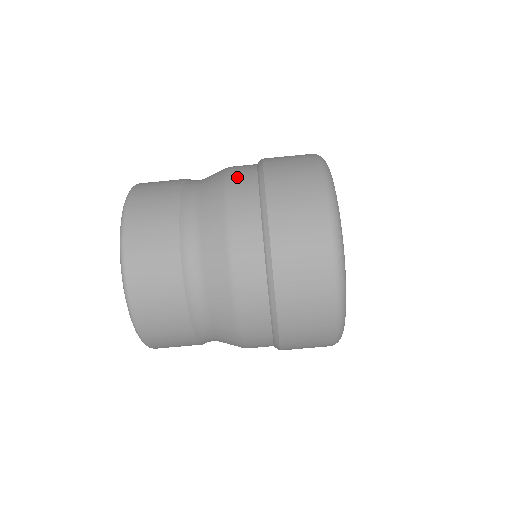
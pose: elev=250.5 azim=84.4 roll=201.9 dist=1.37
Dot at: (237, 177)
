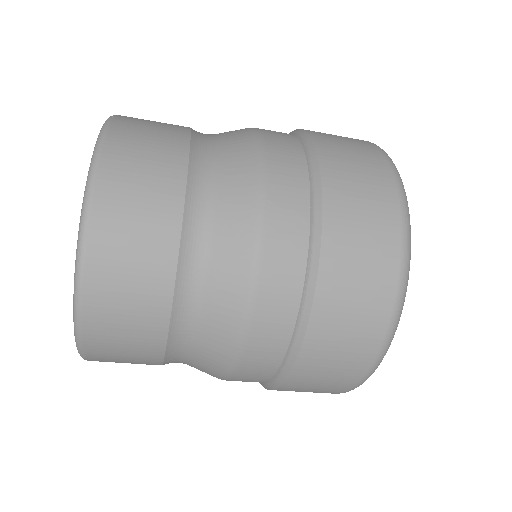
Dot at: (279, 194)
